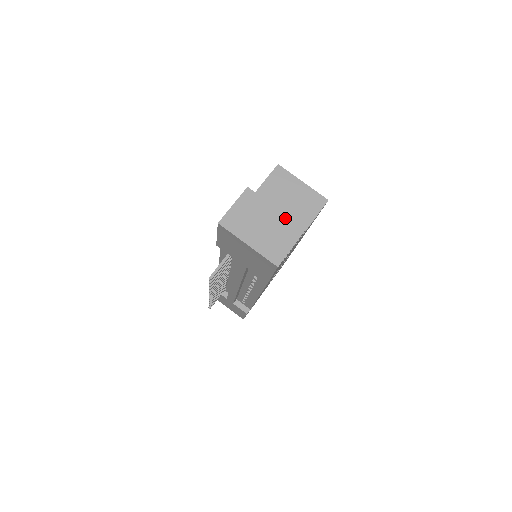
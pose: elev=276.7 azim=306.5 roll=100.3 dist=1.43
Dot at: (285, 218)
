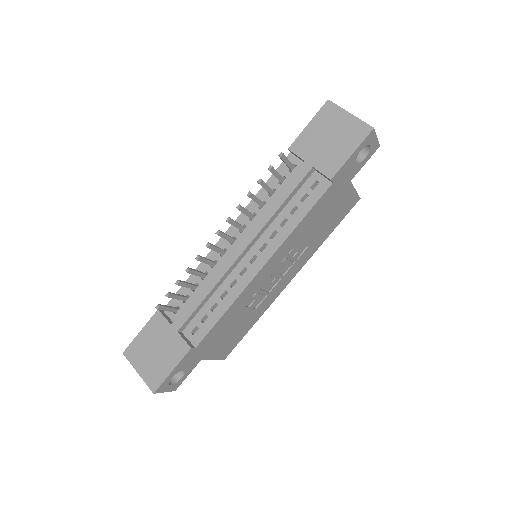
Dot at: occluded
